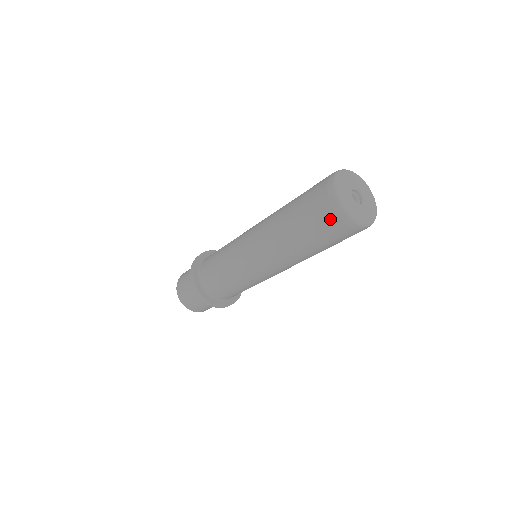
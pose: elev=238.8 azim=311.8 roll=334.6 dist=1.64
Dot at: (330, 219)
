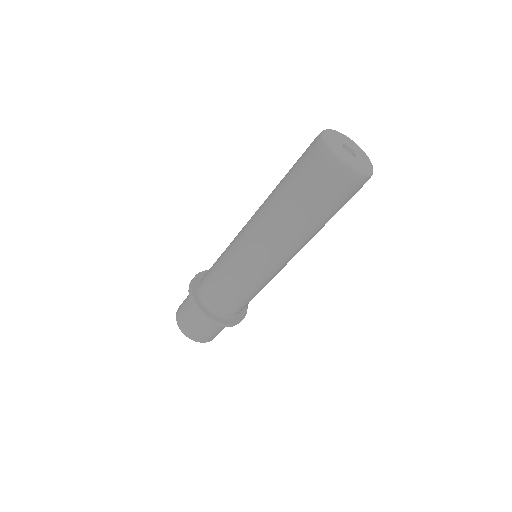
Dot at: (322, 169)
